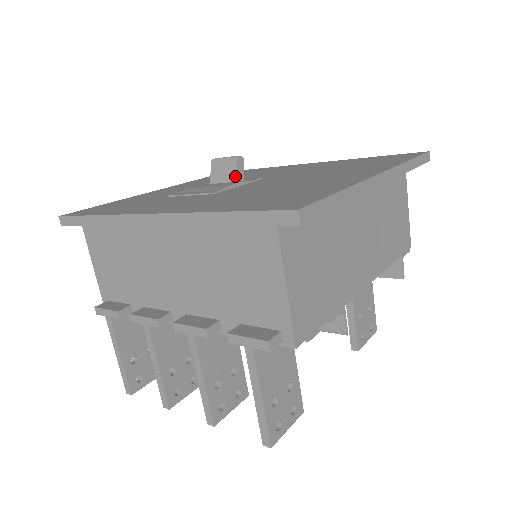
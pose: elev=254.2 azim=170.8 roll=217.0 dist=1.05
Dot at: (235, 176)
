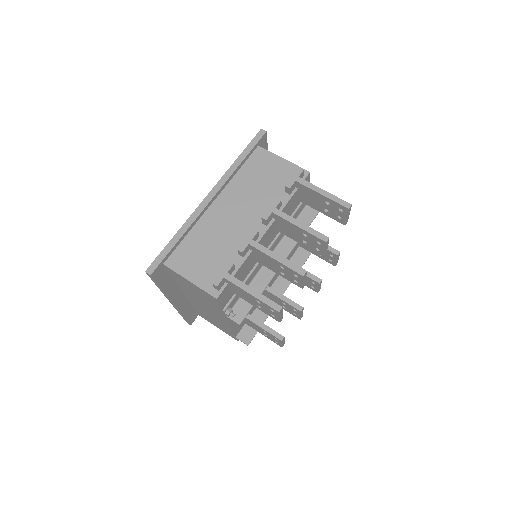
Dot at: occluded
